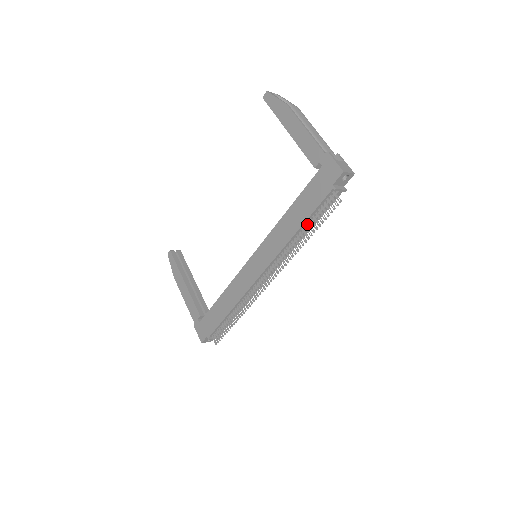
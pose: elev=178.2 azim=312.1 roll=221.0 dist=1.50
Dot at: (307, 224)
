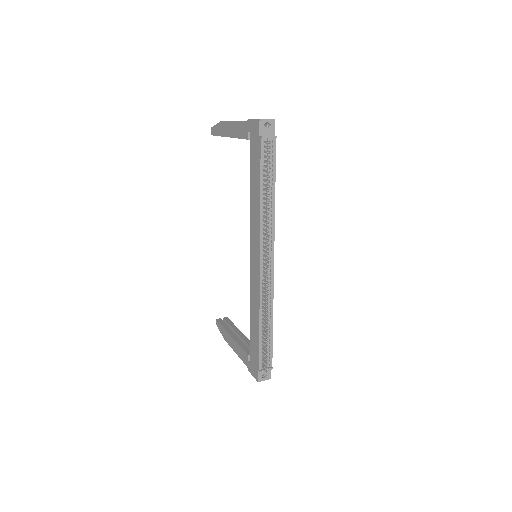
Dot at: (264, 186)
